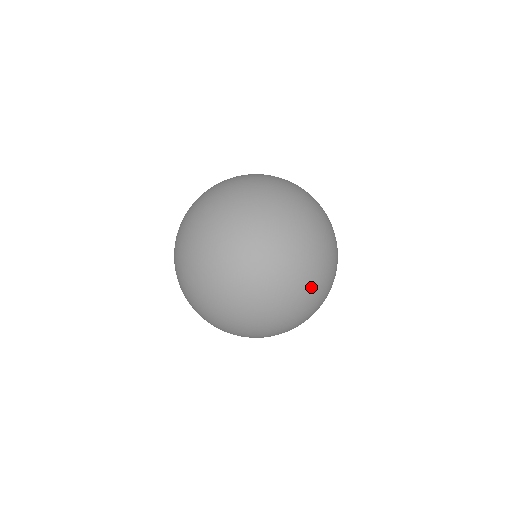
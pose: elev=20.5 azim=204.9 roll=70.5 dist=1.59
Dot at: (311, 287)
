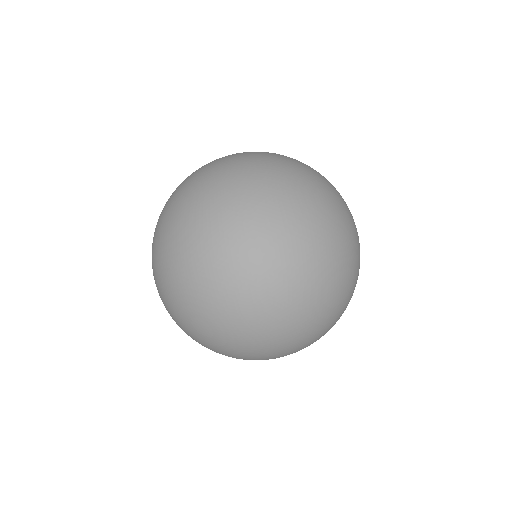
Dot at: occluded
